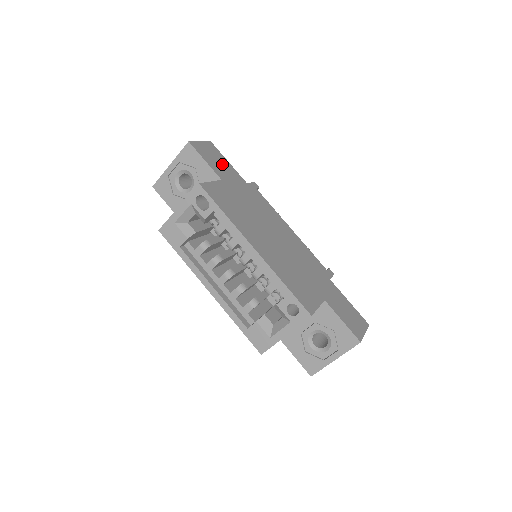
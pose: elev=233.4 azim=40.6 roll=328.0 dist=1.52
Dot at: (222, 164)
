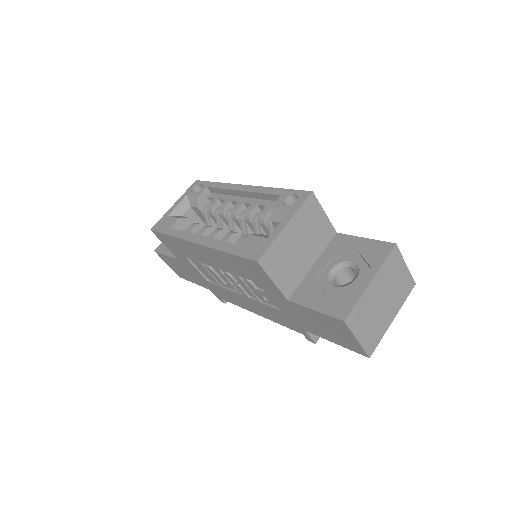
Dot at: occluded
